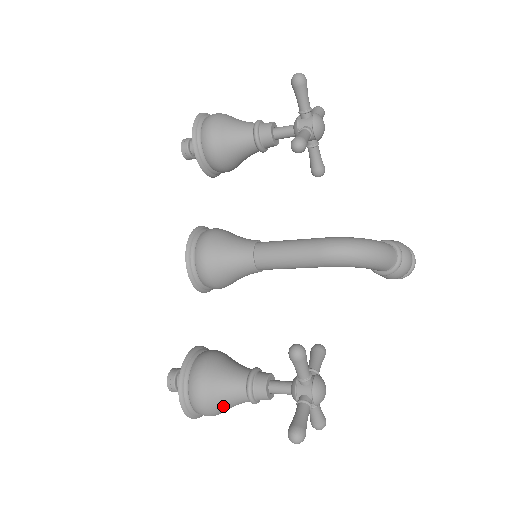
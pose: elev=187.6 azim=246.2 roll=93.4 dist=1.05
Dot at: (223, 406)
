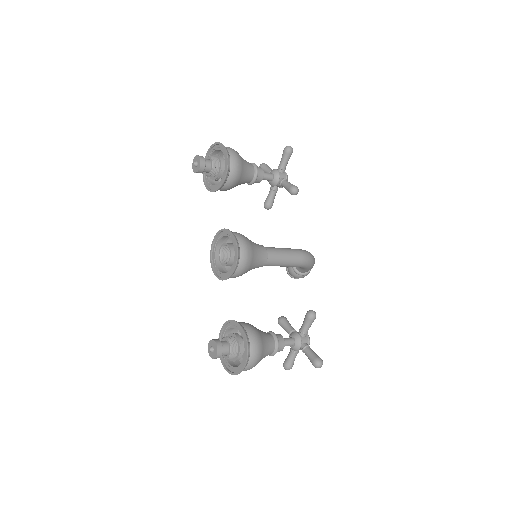
Dot at: (261, 359)
